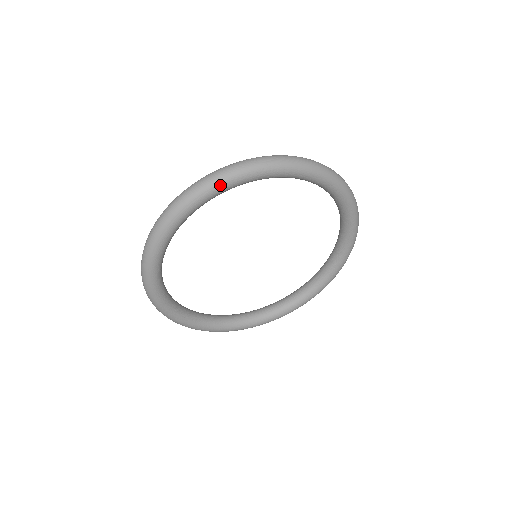
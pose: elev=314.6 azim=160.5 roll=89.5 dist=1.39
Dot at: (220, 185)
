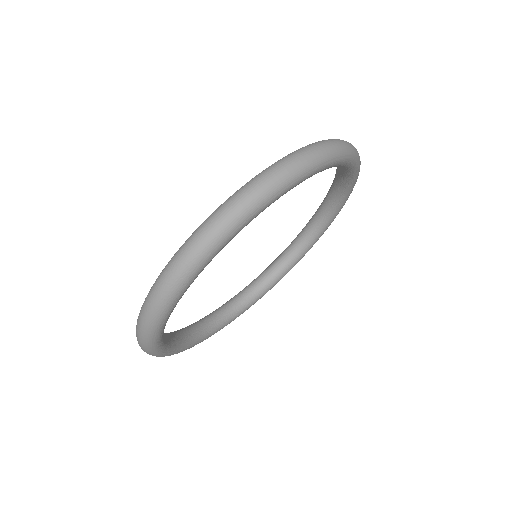
Dot at: (160, 324)
